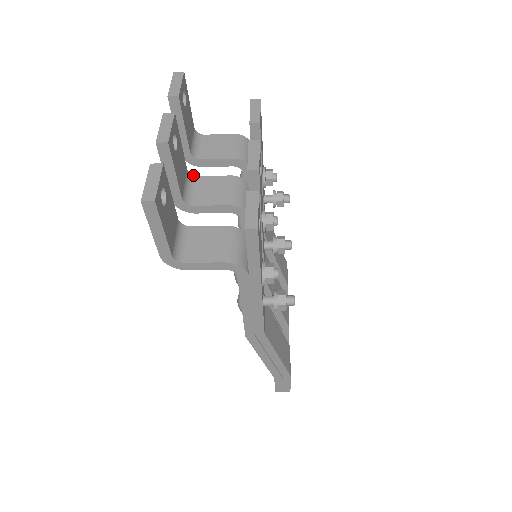
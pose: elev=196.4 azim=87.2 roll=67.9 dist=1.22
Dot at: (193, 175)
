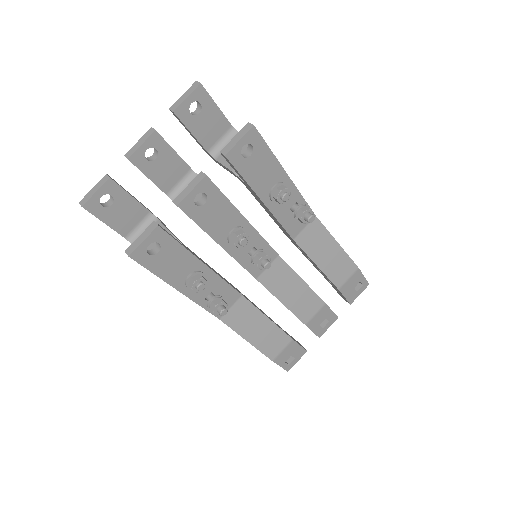
Dot at: (197, 174)
